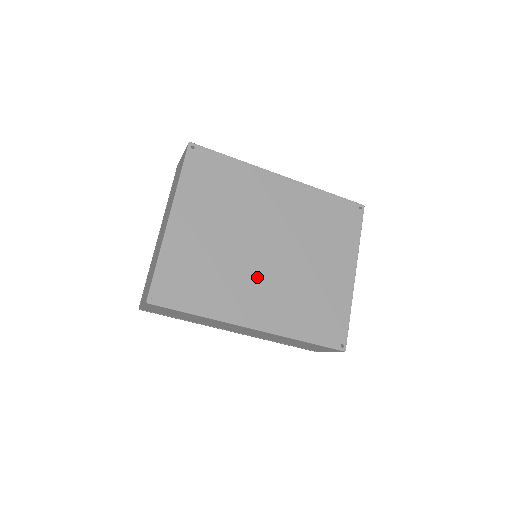
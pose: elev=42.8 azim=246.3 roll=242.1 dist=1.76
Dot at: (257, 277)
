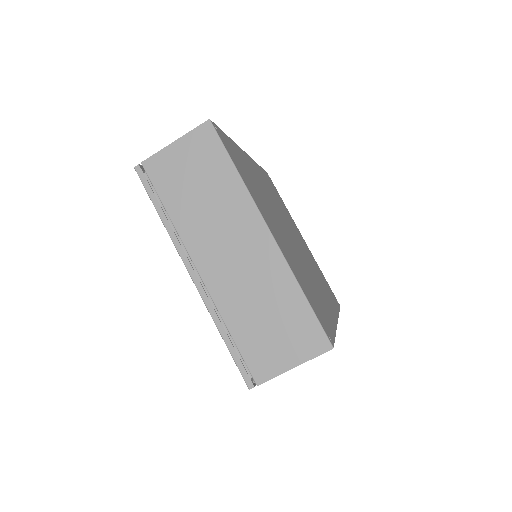
Dot at: (309, 269)
